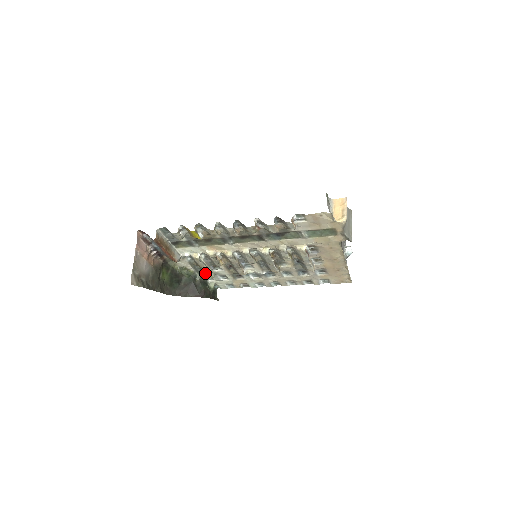
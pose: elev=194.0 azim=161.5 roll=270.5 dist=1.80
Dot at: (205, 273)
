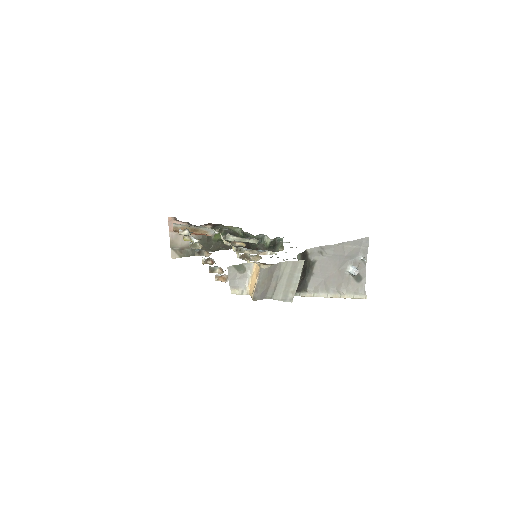
Dot at: occluded
